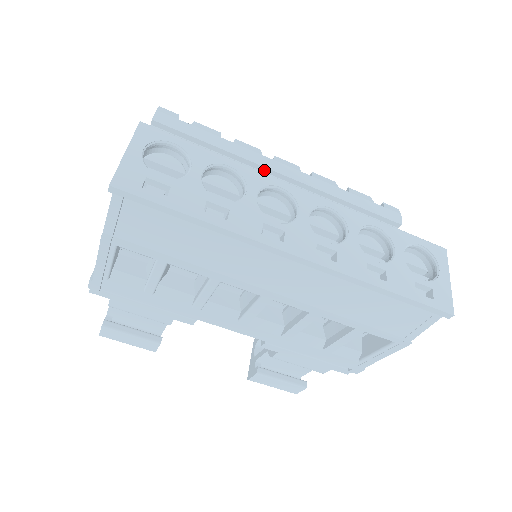
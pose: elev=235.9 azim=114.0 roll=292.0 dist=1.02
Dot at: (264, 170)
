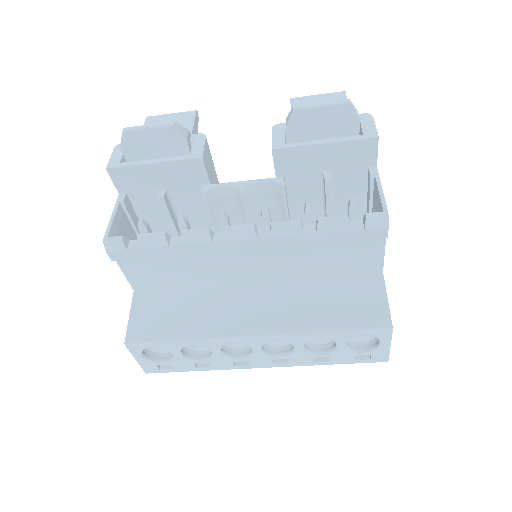
Dot at: (222, 249)
